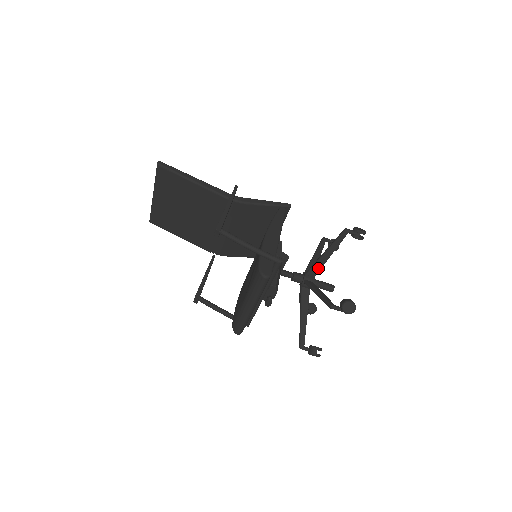
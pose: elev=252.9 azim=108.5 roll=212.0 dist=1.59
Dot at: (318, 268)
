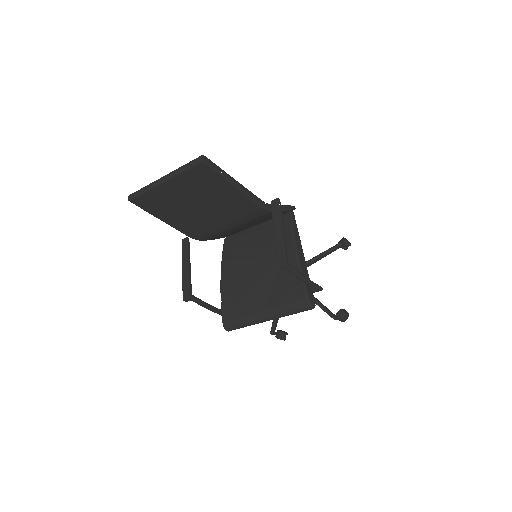
Dot at: occluded
